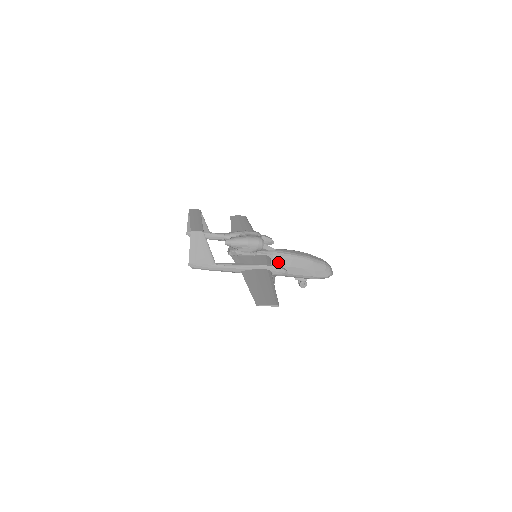
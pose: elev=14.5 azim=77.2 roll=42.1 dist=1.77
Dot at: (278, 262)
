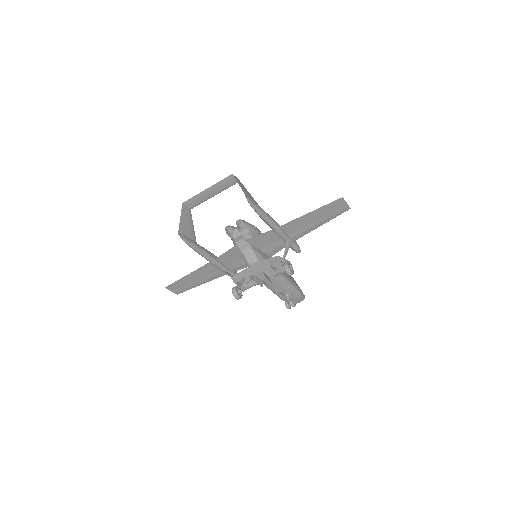
Dot at: occluded
